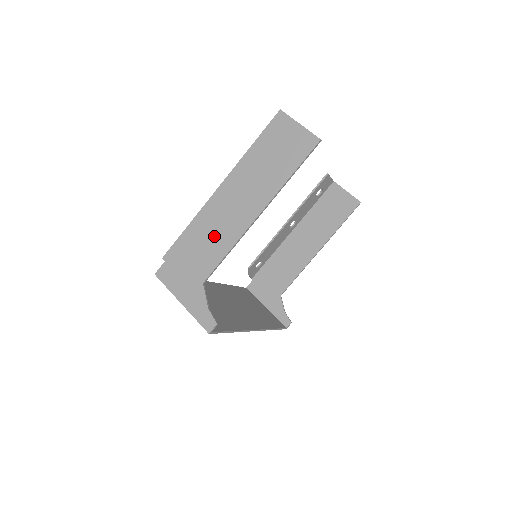
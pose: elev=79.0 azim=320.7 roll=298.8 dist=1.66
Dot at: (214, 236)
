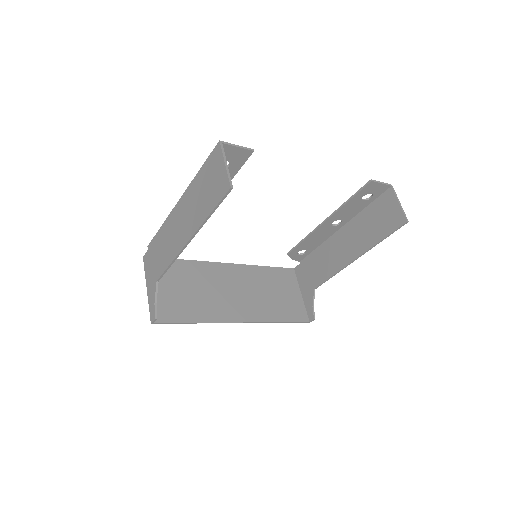
Dot at: (168, 245)
